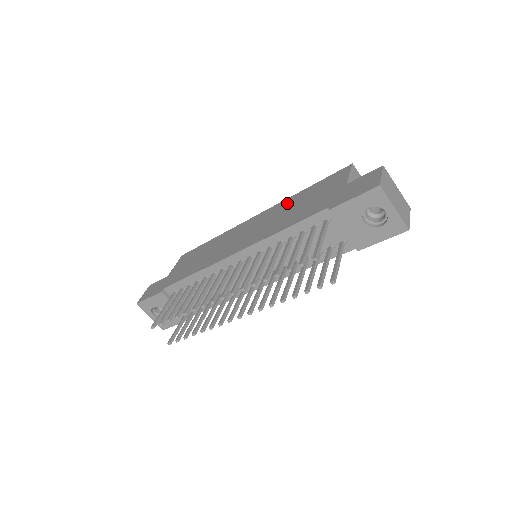
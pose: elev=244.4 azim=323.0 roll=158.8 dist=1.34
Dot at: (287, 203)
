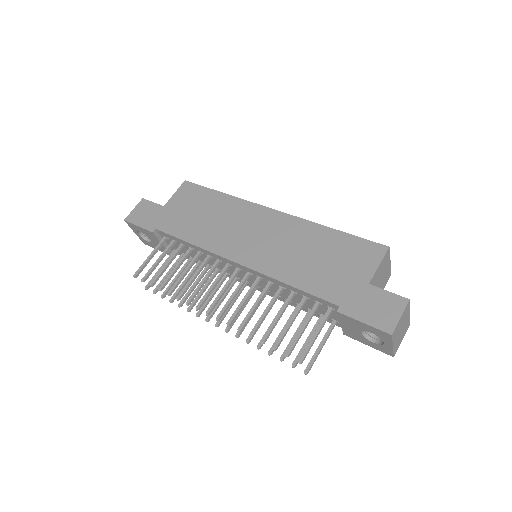
Dot at: (309, 233)
